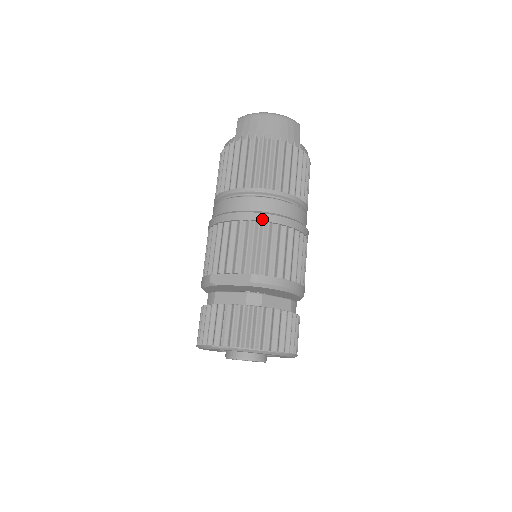
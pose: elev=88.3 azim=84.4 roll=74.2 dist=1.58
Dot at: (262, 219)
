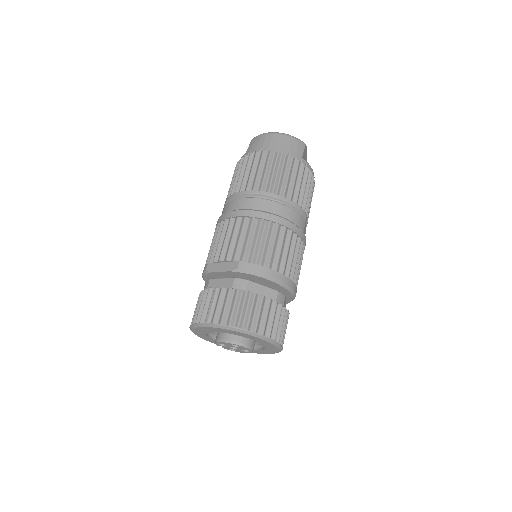
Dot at: (256, 216)
